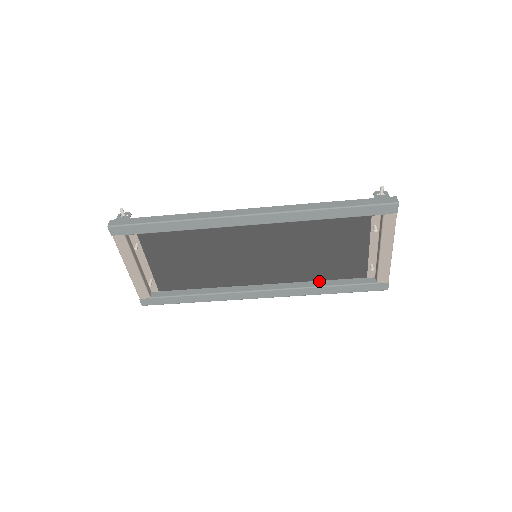
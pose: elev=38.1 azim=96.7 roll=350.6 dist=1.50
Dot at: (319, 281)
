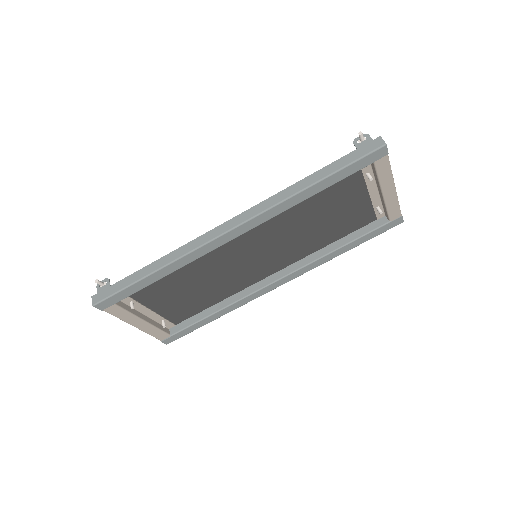
Dot at: (330, 245)
